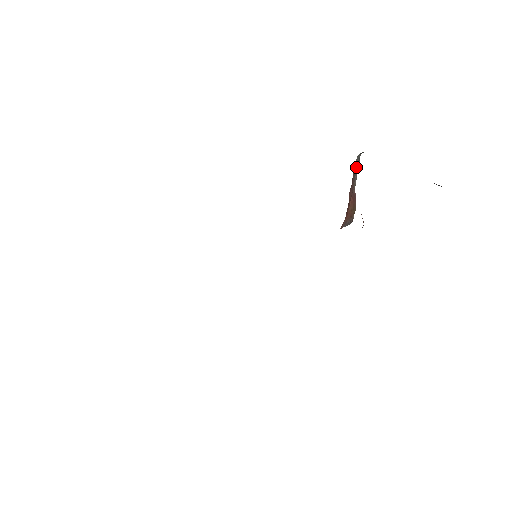
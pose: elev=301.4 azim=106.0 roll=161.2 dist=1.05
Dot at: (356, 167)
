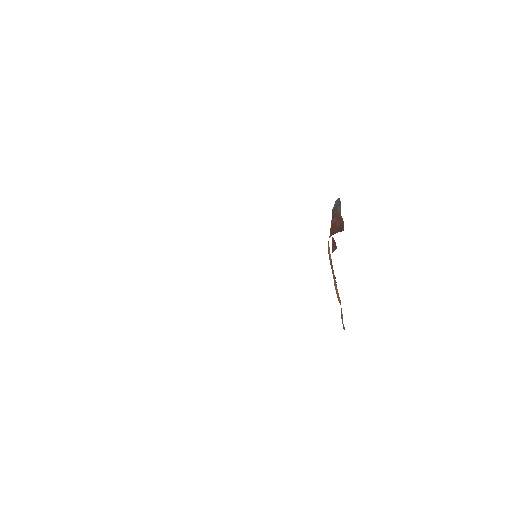
Dot at: (337, 205)
